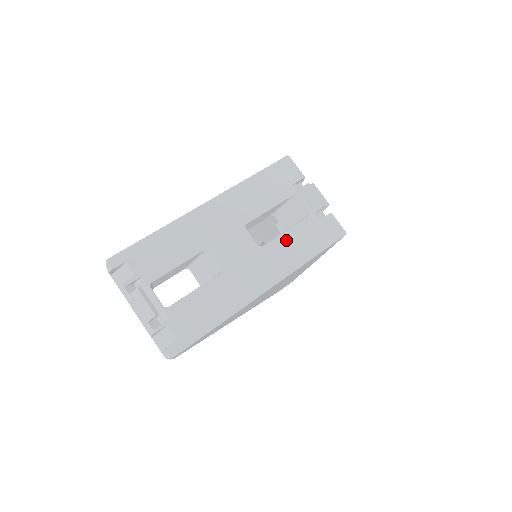
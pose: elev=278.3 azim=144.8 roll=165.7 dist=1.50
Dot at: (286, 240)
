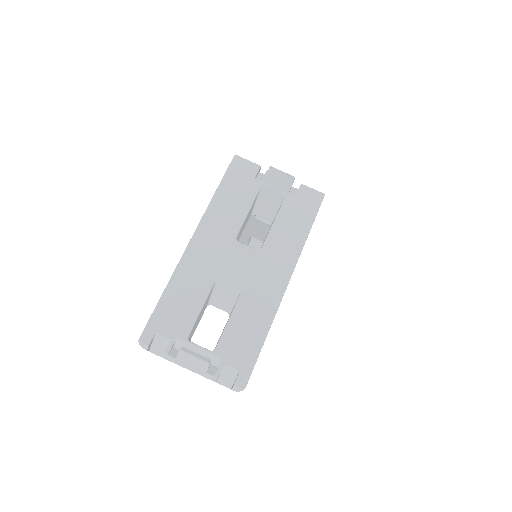
Dot at: (278, 231)
